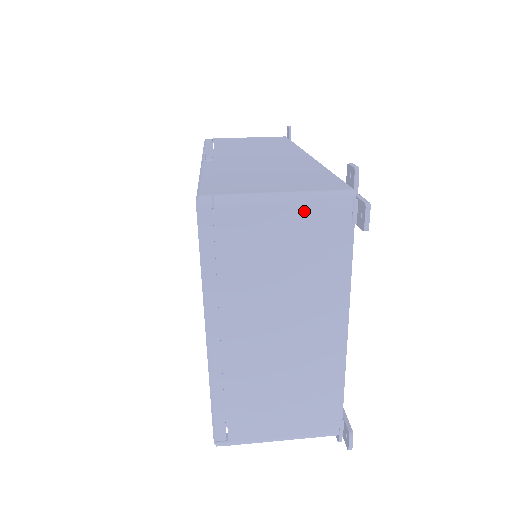
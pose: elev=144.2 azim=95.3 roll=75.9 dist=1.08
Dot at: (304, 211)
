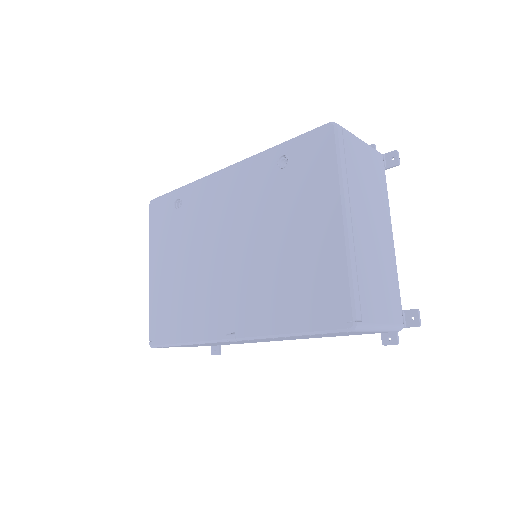
Dot at: (370, 151)
